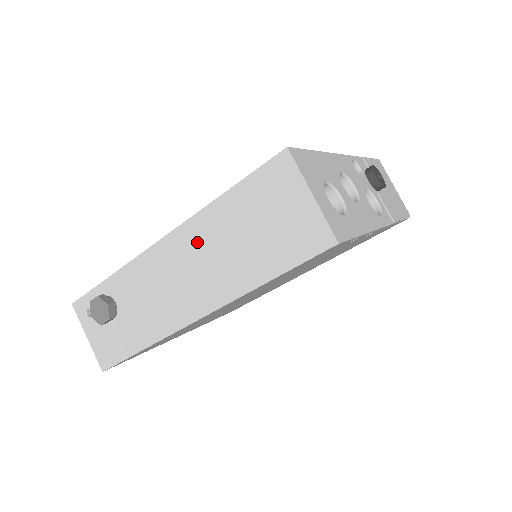
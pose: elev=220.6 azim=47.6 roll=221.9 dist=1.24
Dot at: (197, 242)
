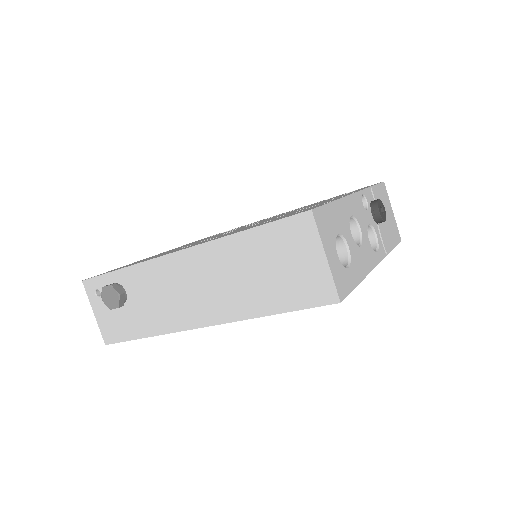
Dot at: (212, 264)
